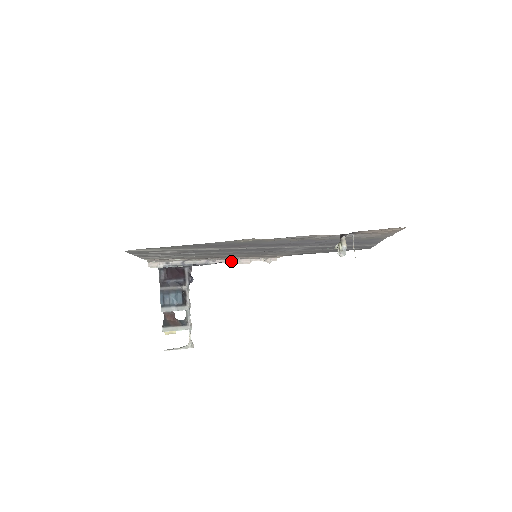
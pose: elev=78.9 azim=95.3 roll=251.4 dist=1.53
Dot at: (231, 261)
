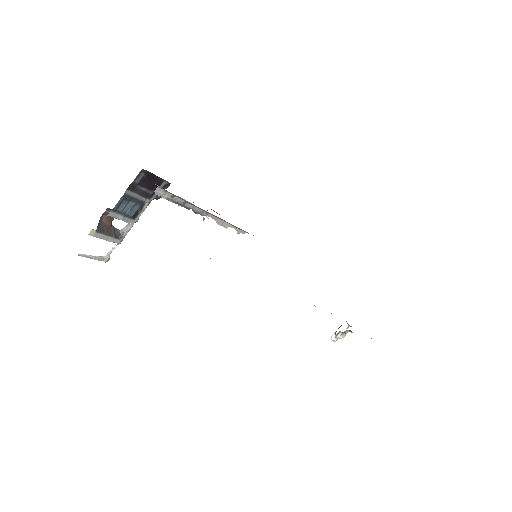
Dot at: (218, 220)
